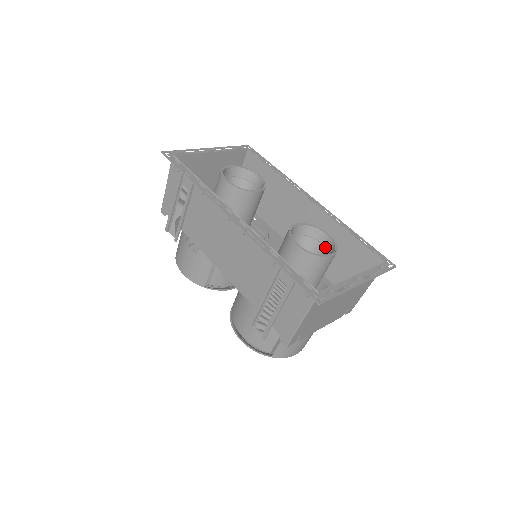
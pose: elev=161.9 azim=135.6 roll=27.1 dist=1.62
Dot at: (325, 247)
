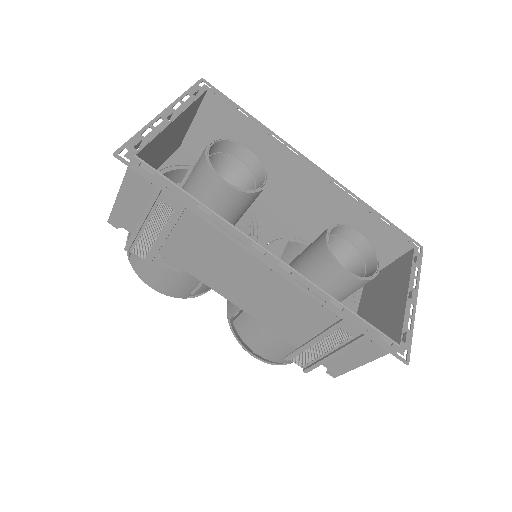
Dot at: (355, 246)
